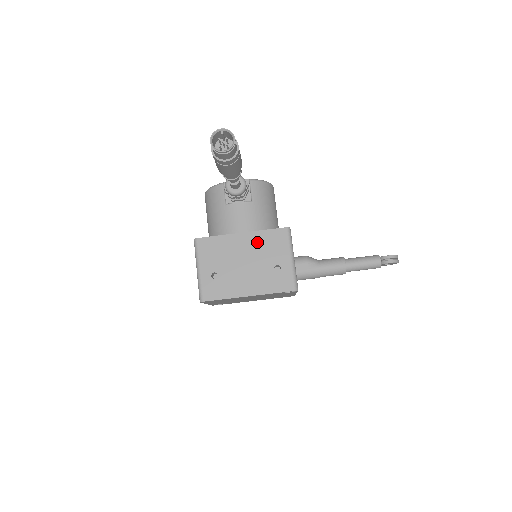
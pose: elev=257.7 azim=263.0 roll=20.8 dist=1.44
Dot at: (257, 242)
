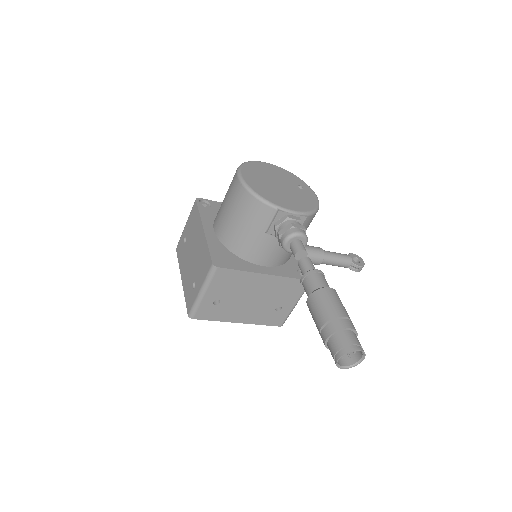
Dot at: (276, 286)
